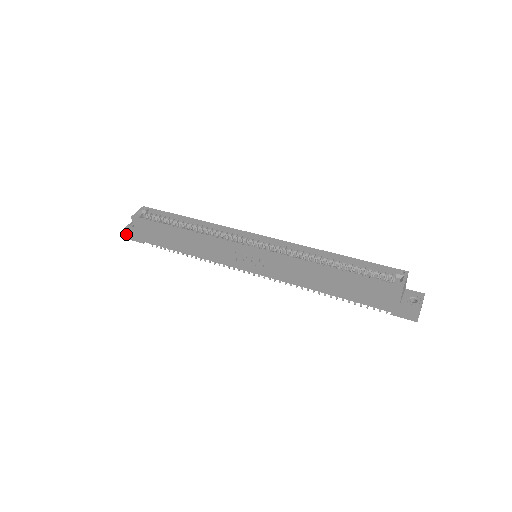
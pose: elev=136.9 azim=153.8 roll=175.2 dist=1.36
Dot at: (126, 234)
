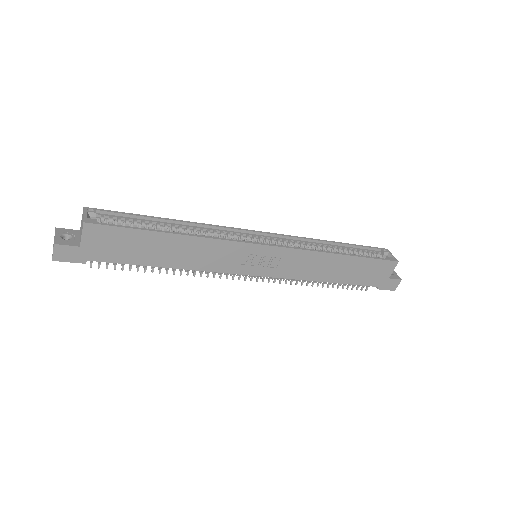
Dot at: (54, 252)
